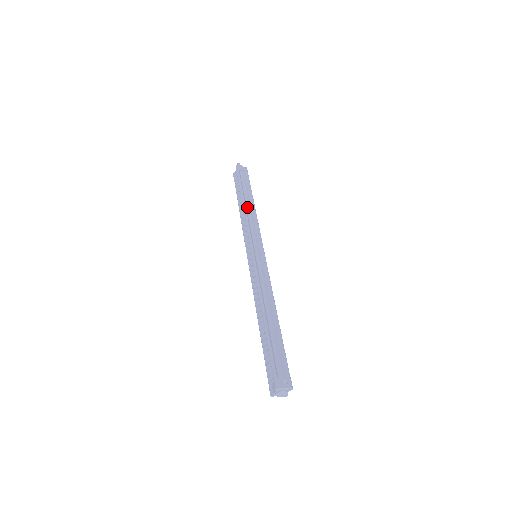
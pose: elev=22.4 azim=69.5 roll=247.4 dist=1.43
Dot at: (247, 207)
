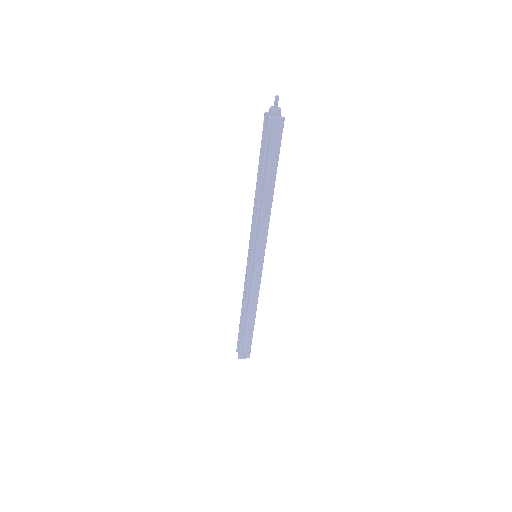
Dot at: (263, 199)
